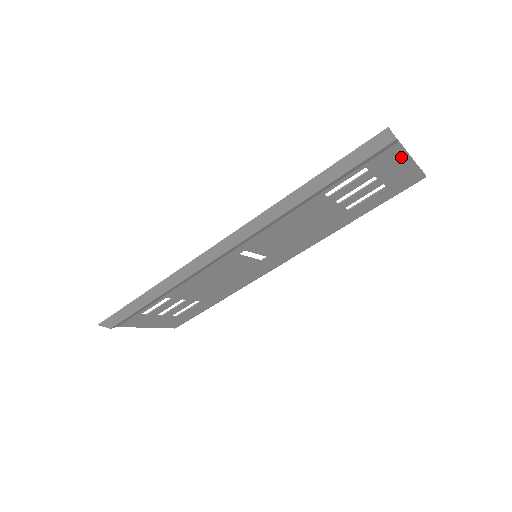
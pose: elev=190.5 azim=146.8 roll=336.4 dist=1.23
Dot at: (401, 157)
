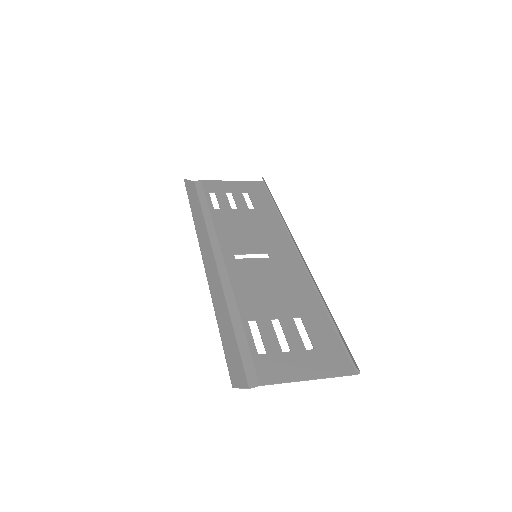
Dot at: (287, 376)
